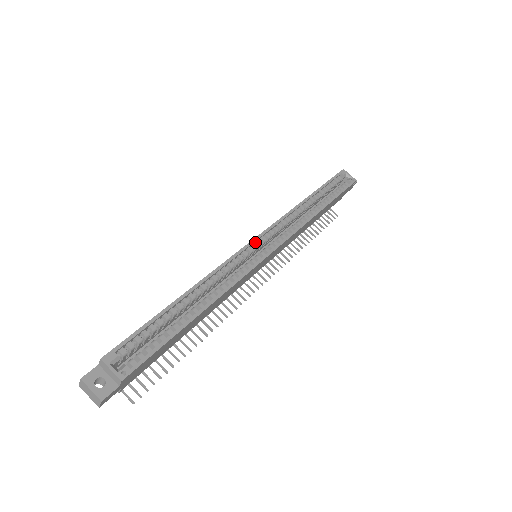
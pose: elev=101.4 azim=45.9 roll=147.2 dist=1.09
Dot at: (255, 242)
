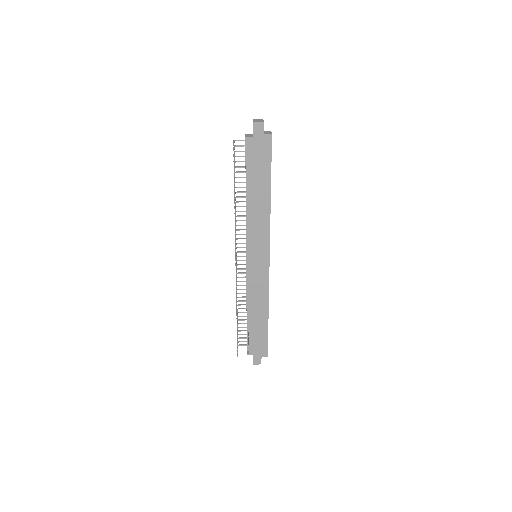
Dot at: occluded
